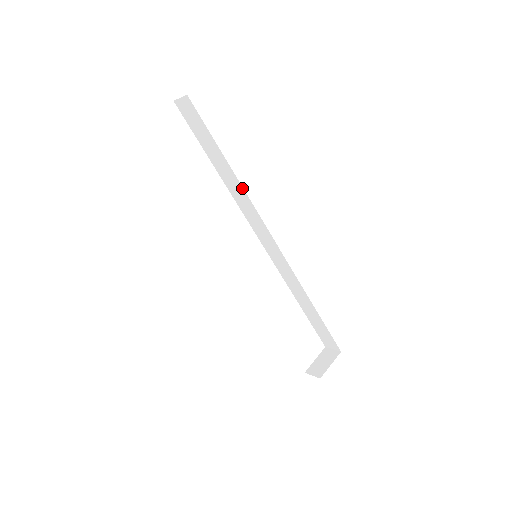
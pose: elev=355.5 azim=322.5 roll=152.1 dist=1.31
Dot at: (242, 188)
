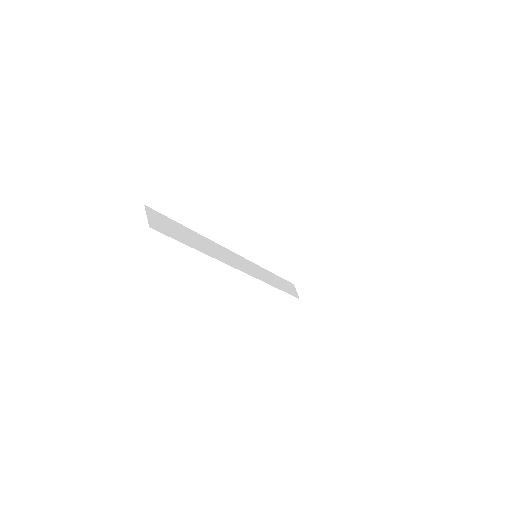
Dot at: occluded
